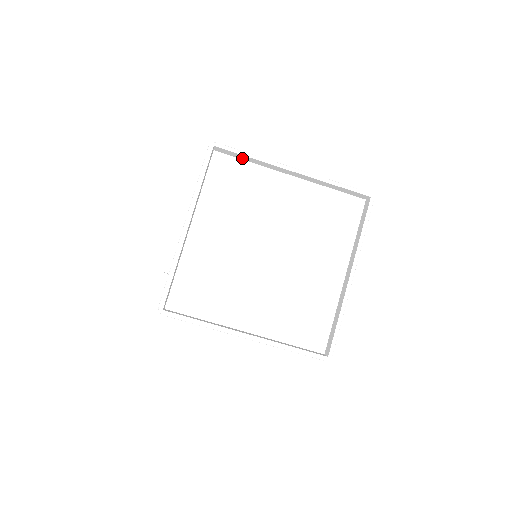
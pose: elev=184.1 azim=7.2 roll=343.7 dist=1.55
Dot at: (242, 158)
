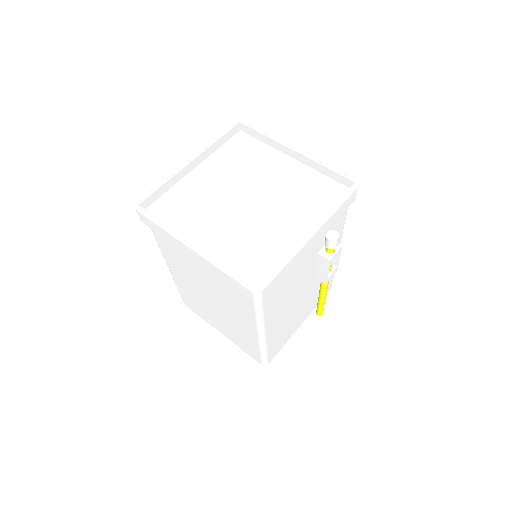
Dot at: (259, 138)
